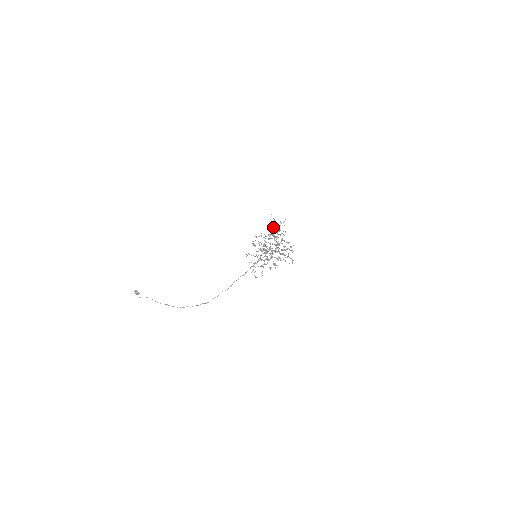
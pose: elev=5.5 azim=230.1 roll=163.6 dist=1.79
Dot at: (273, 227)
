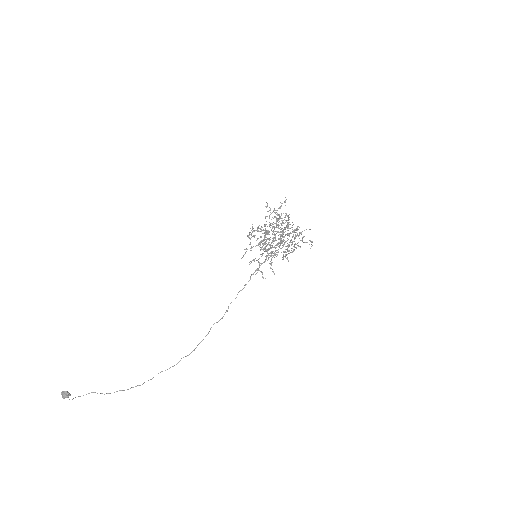
Dot at: (272, 212)
